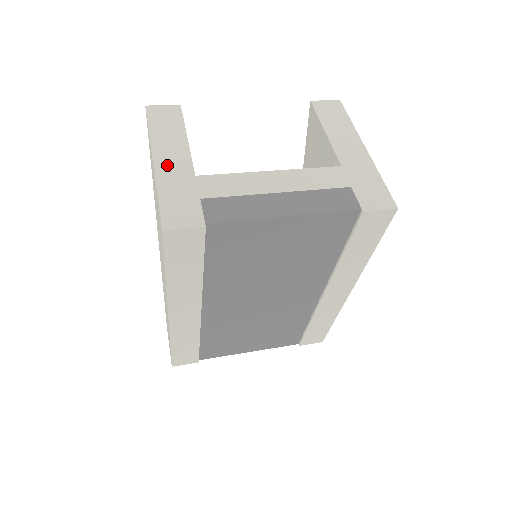
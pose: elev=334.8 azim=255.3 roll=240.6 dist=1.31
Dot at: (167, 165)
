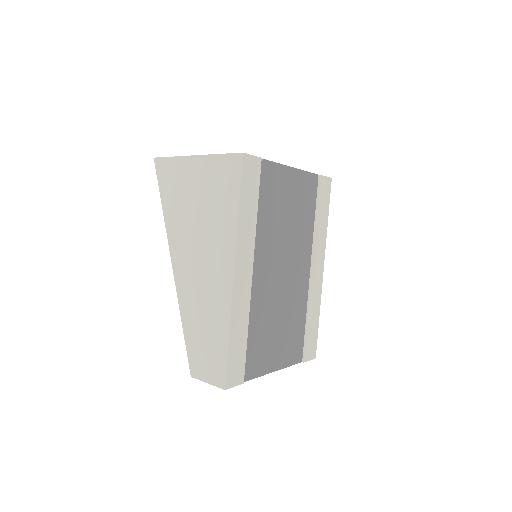
Dot at: occluded
